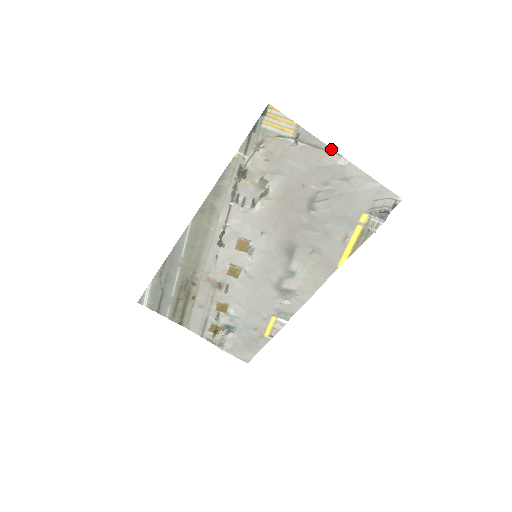
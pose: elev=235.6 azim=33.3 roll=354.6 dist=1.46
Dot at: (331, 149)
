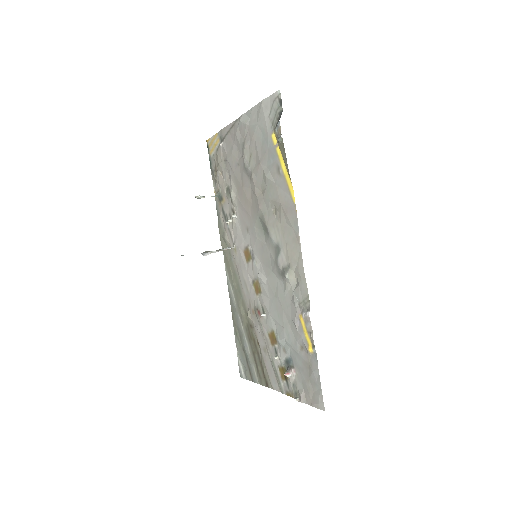
Dot at: (234, 122)
